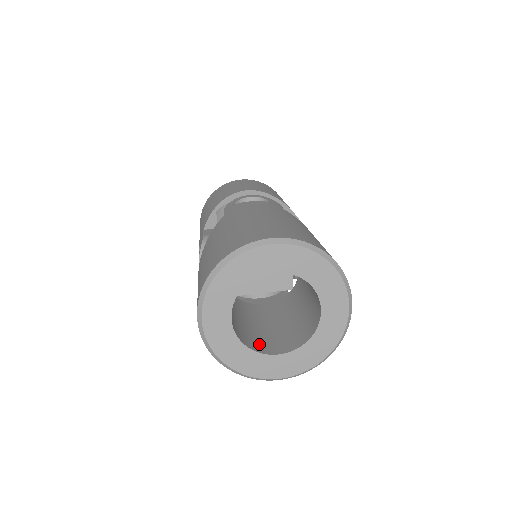
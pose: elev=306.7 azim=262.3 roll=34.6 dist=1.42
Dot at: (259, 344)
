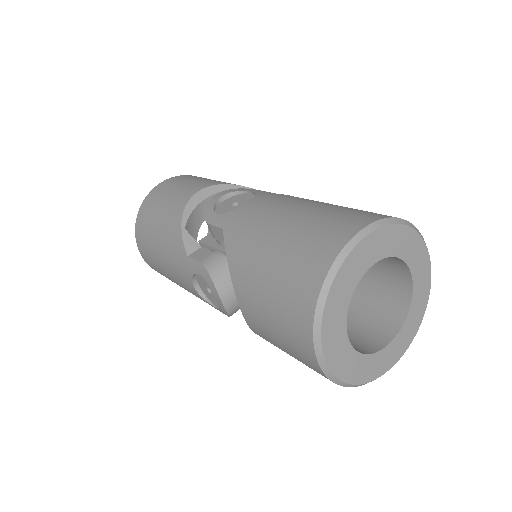
Dot at: (361, 344)
